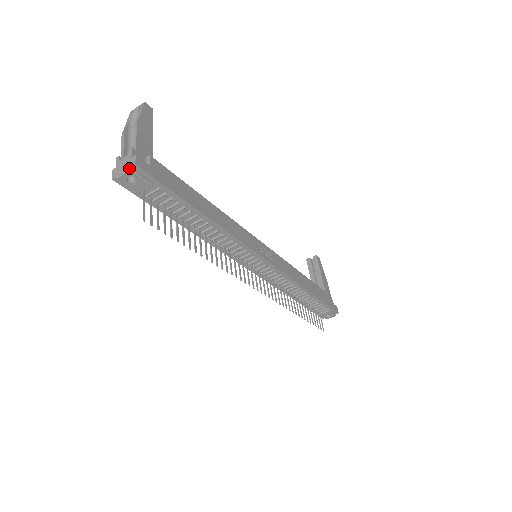
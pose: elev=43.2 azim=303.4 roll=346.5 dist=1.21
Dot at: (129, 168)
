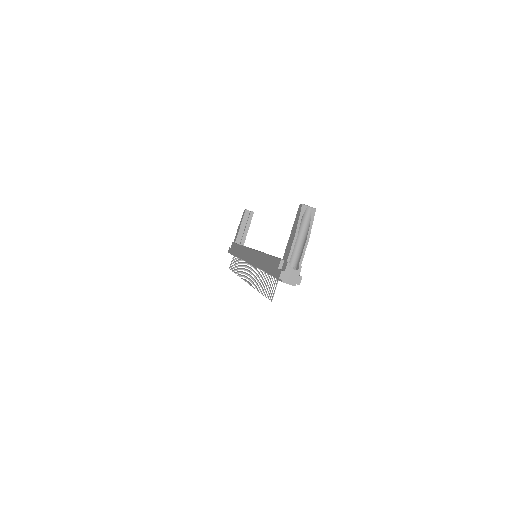
Dot at: (295, 284)
